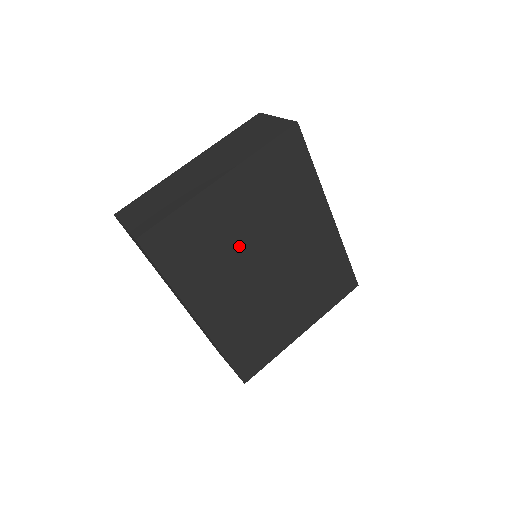
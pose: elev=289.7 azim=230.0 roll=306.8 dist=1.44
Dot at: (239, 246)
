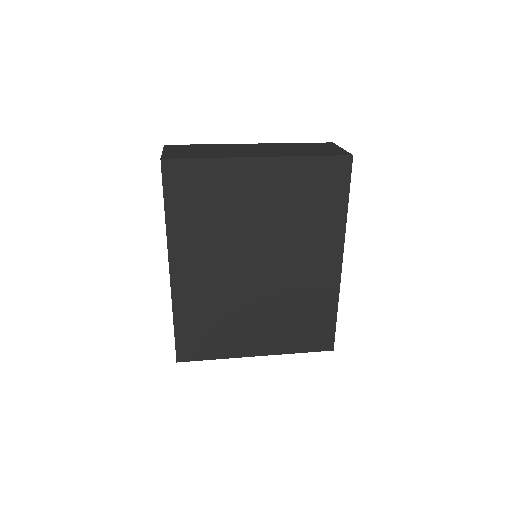
Dot at: (242, 228)
